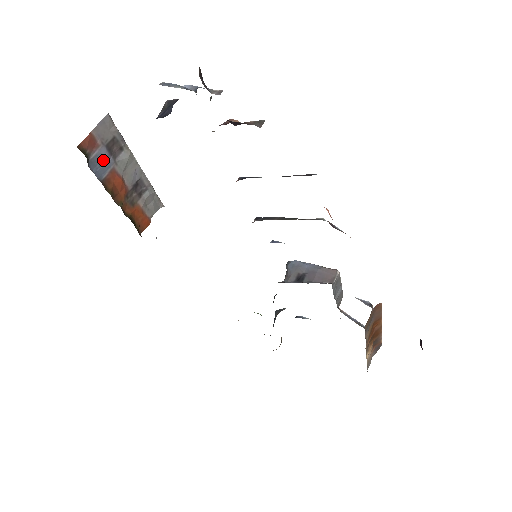
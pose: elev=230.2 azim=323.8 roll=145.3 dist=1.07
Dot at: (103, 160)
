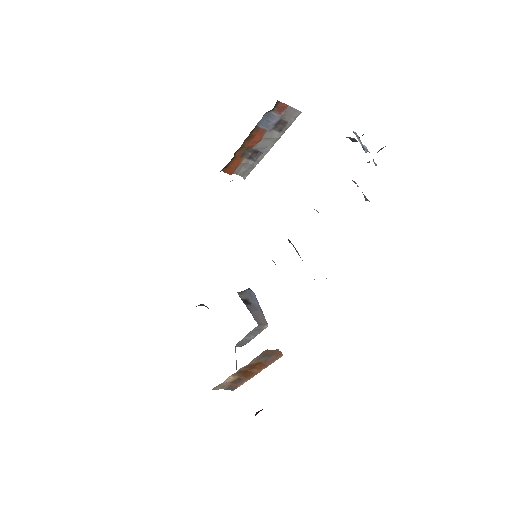
Dot at: (271, 121)
